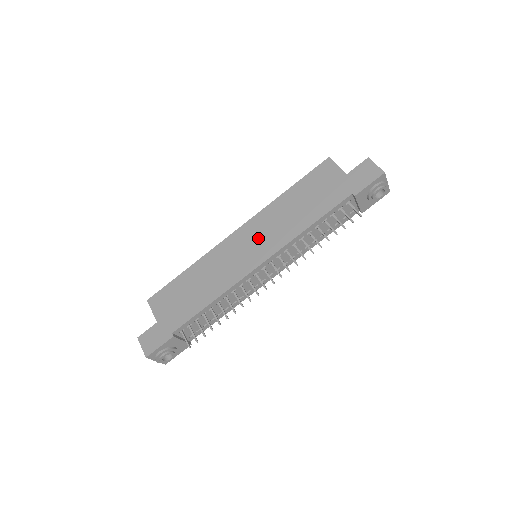
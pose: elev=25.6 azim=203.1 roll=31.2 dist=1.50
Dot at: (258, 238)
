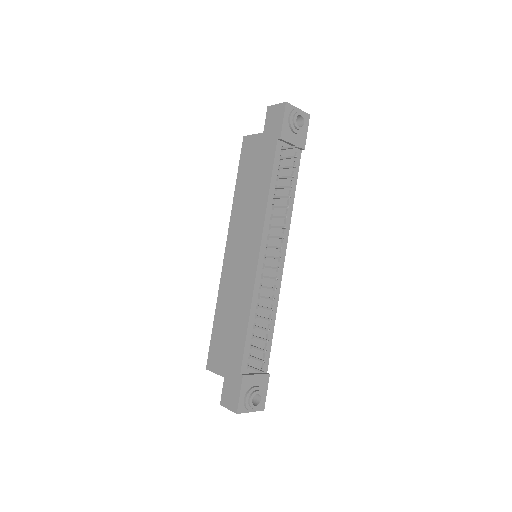
Dot at: (243, 239)
